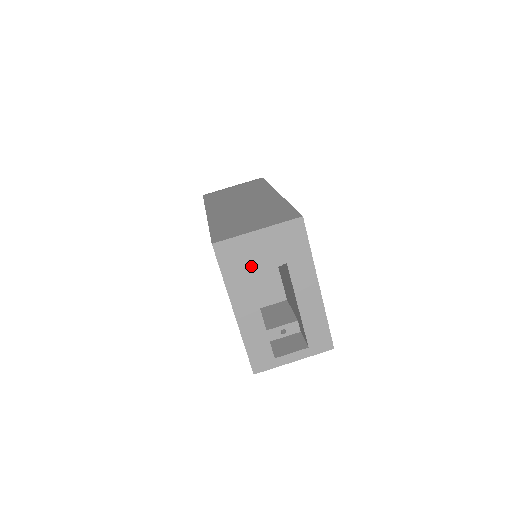
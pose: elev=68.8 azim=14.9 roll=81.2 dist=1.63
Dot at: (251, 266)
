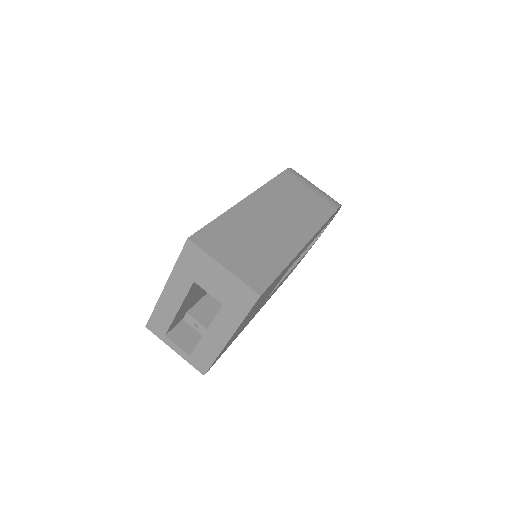
Dot at: (199, 278)
